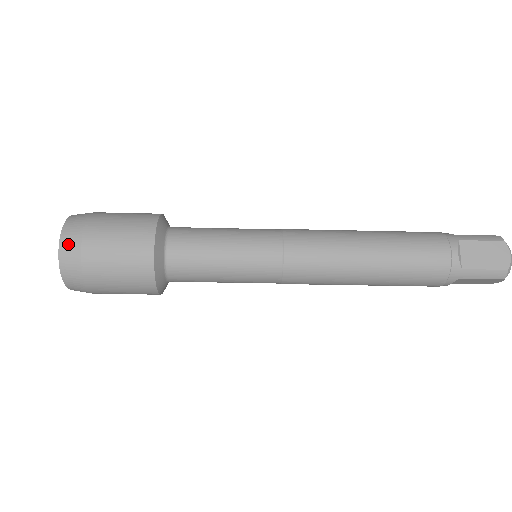
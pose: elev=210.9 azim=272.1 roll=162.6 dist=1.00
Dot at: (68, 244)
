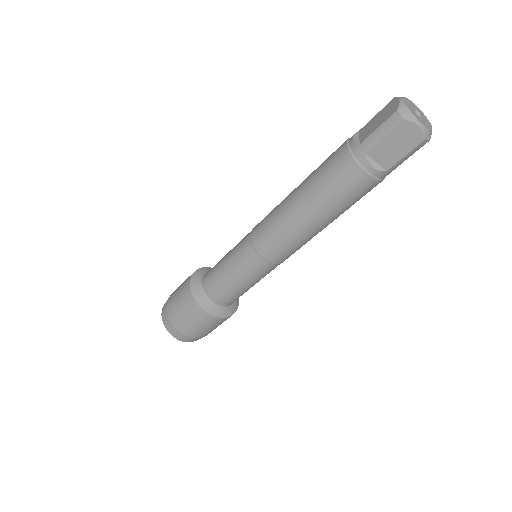
Dot at: (165, 305)
